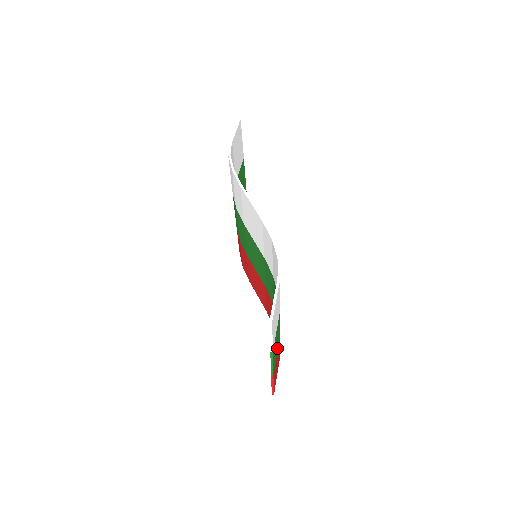
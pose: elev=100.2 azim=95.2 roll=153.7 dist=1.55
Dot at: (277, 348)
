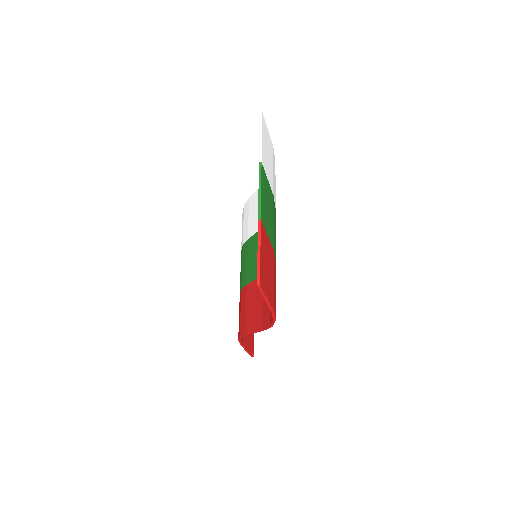
Dot at: (269, 231)
